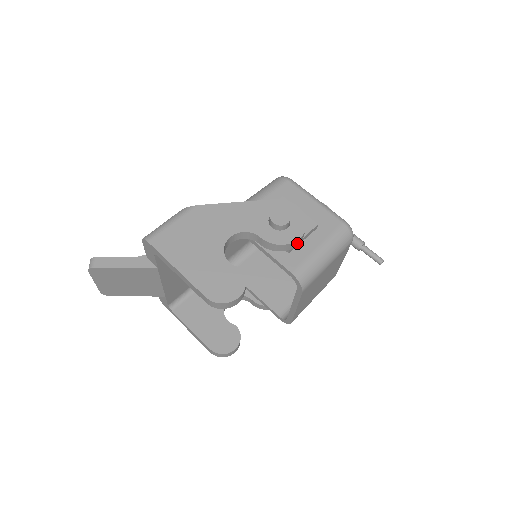
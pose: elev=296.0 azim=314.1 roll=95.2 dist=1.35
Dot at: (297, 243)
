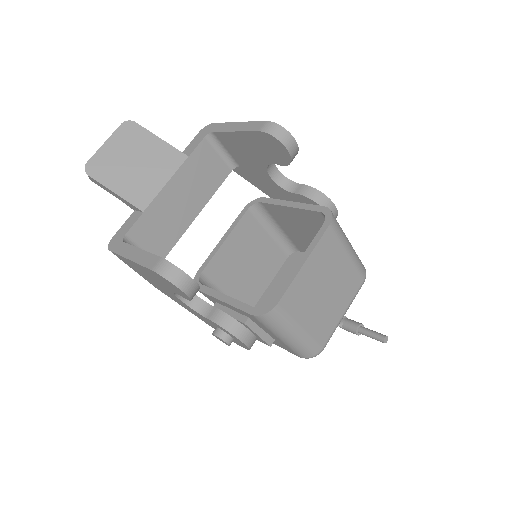
Dot at: occluded
